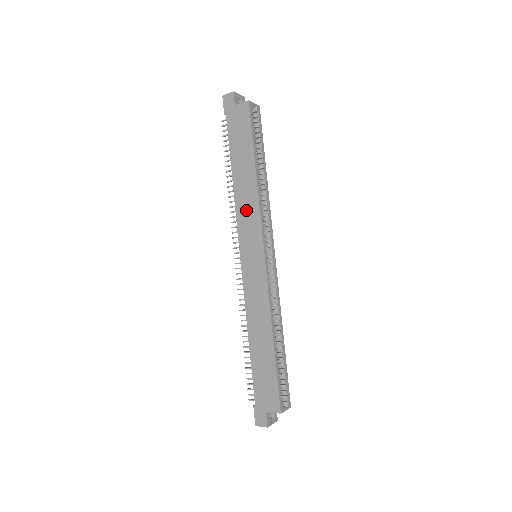
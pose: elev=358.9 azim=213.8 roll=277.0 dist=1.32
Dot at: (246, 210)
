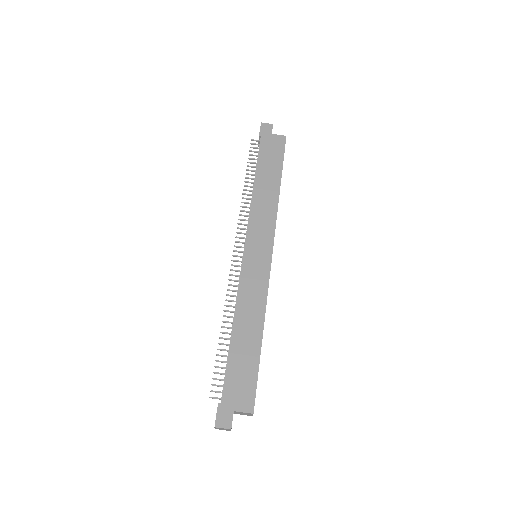
Dot at: (262, 213)
